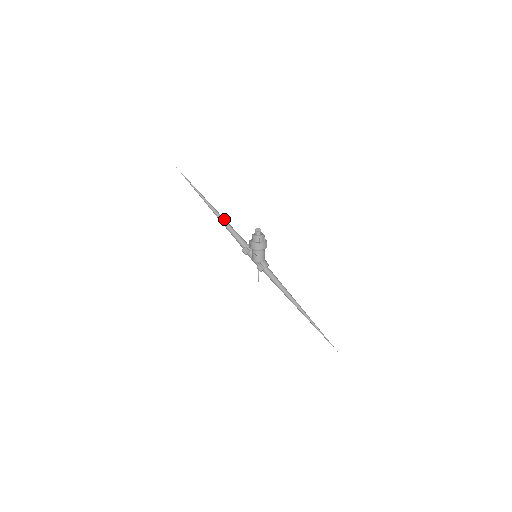
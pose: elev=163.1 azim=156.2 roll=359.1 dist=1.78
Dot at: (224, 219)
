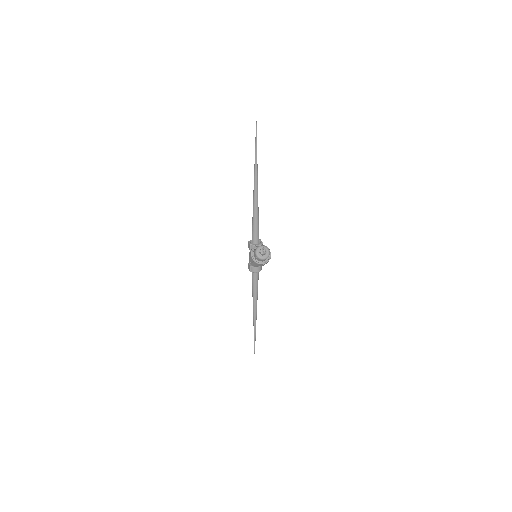
Dot at: (256, 206)
